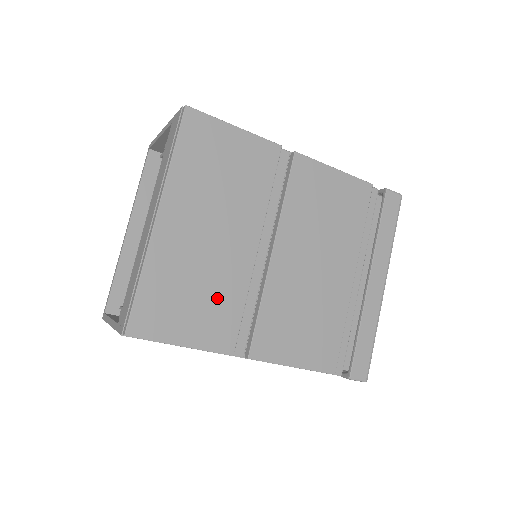
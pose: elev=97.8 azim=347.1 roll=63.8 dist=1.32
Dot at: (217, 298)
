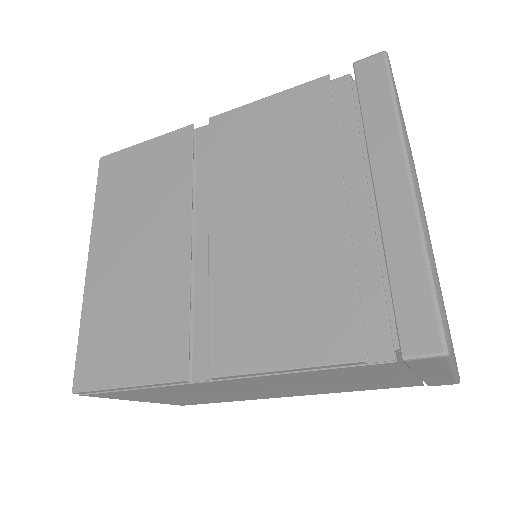
Dot at: (155, 315)
